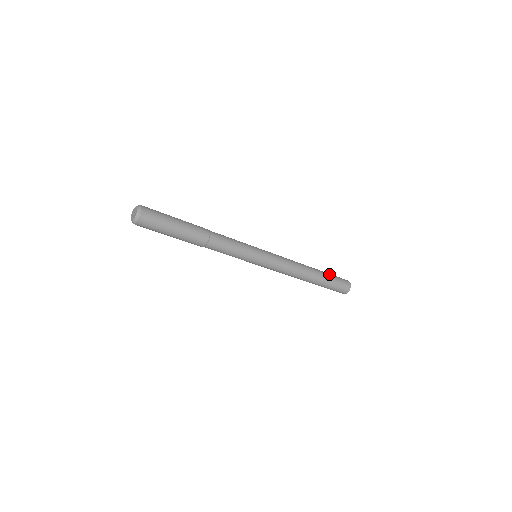
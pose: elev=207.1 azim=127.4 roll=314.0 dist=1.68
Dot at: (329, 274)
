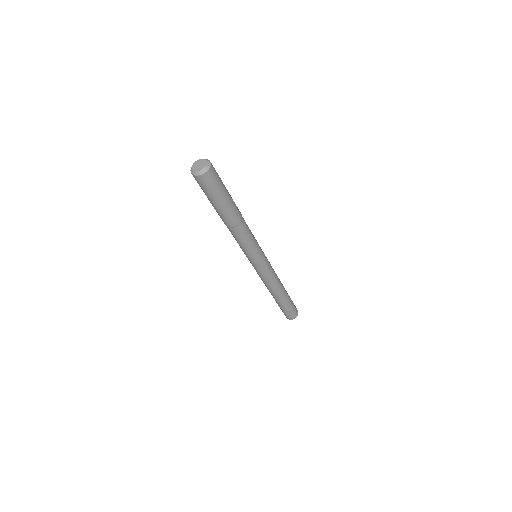
Dot at: occluded
